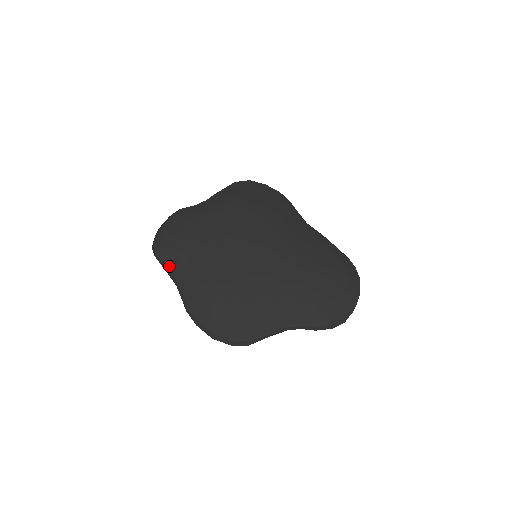
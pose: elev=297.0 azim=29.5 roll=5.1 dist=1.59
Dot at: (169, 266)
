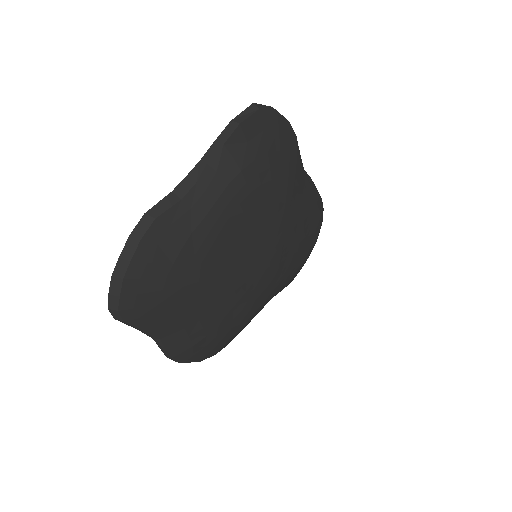
Dot at: (147, 327)
